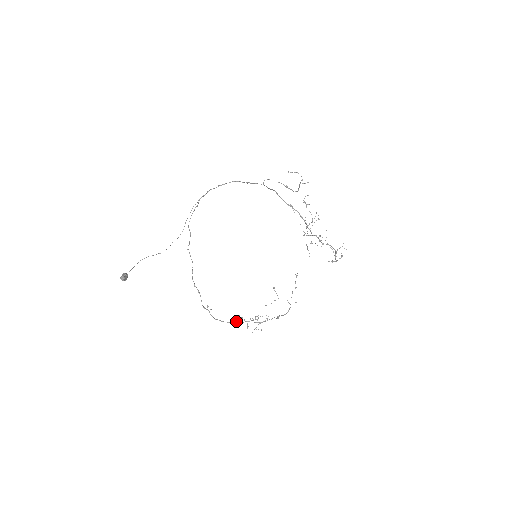
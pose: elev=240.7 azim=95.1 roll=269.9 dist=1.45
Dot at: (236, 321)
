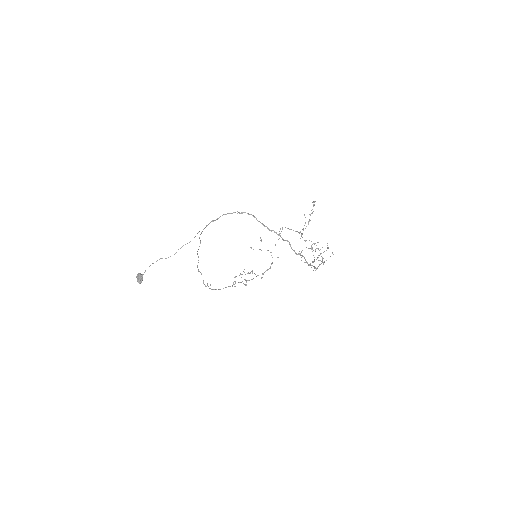
Dot at: (229, 286)
